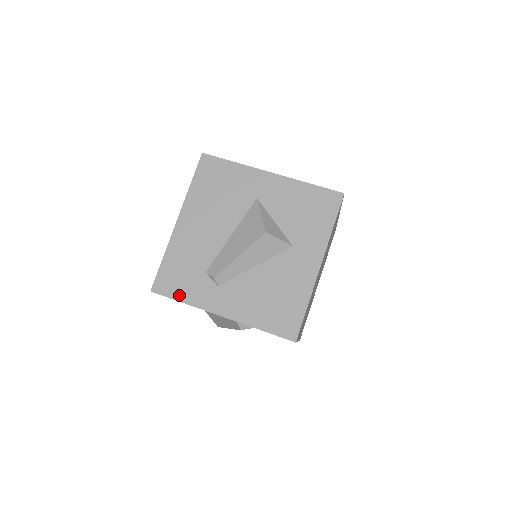
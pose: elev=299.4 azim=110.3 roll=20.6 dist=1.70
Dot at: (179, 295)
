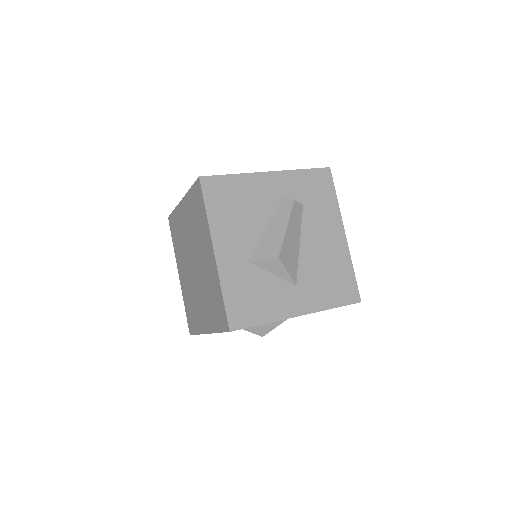
Dot at: occluded
